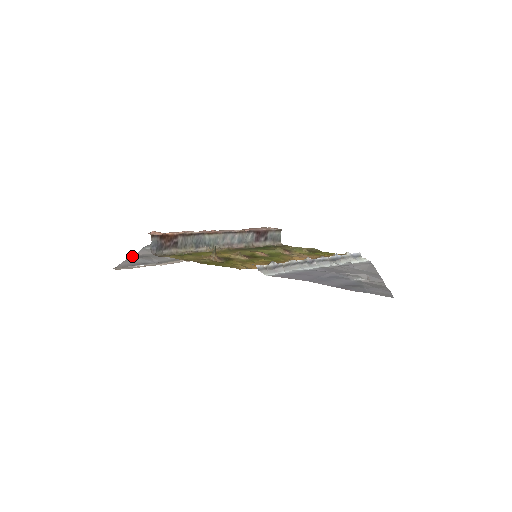
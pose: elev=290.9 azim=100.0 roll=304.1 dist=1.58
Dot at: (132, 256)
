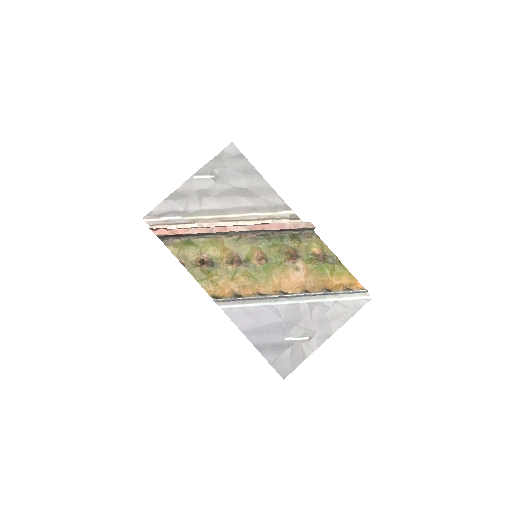
Dot at: (172, 193)
